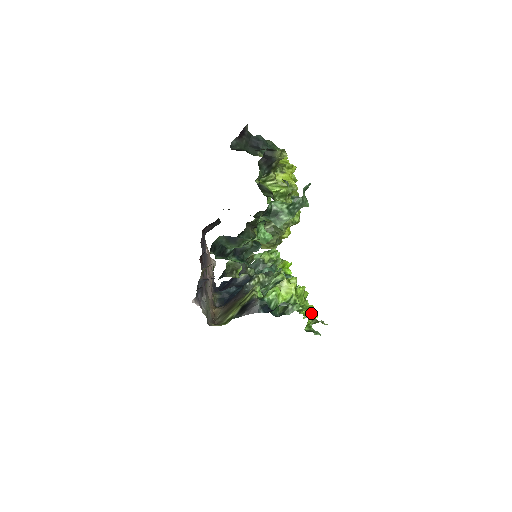
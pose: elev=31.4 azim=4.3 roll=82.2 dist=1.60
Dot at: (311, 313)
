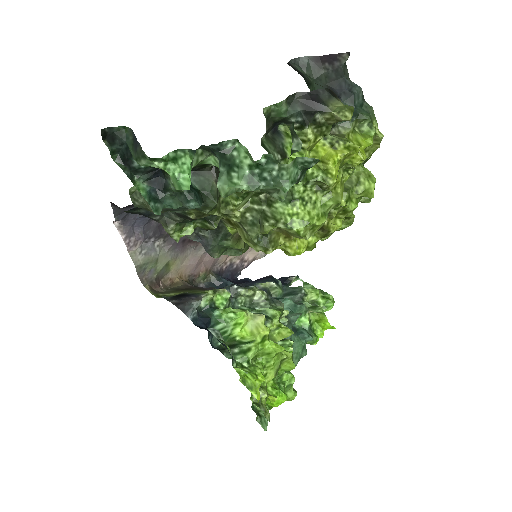
Dot at: (253, 384)
